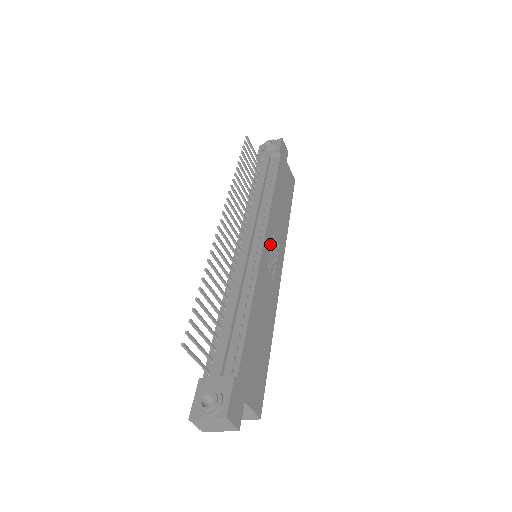
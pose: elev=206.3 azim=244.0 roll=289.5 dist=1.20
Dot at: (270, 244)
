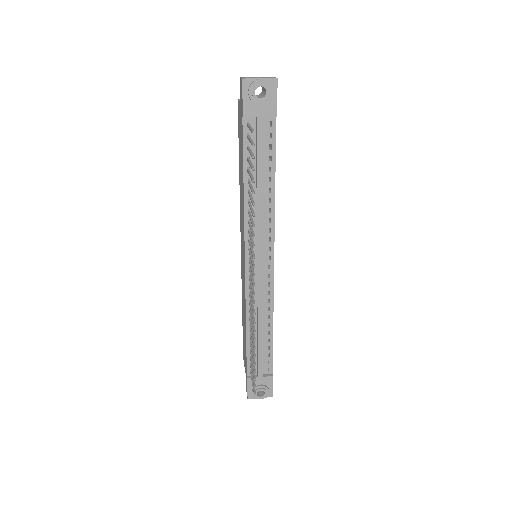
Dot at: occluded
